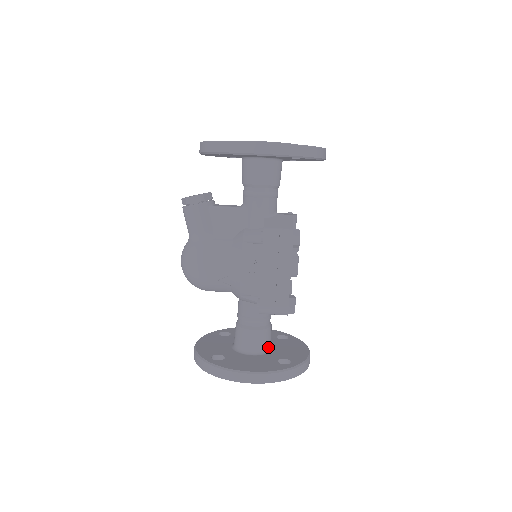
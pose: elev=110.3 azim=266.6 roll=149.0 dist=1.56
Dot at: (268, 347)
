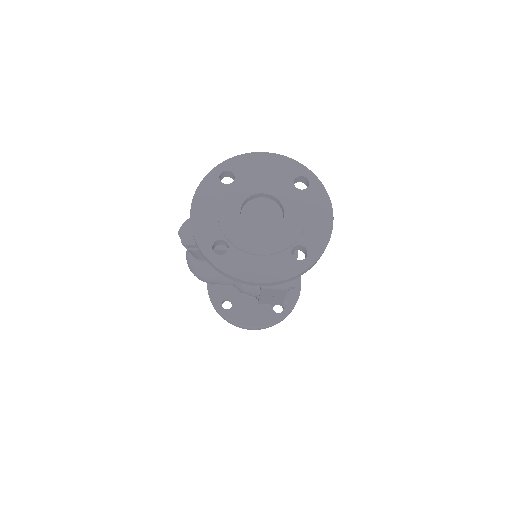
Dot at: occluded
